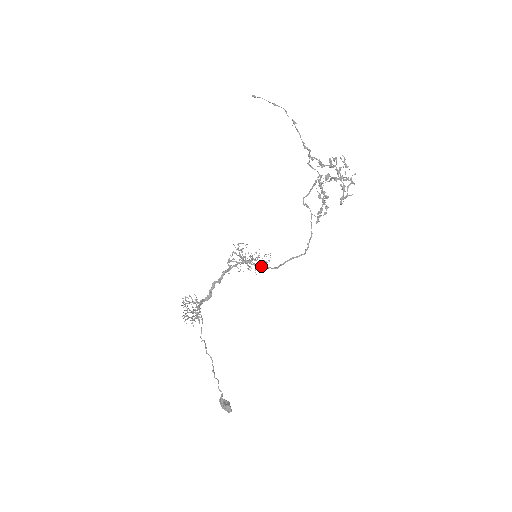
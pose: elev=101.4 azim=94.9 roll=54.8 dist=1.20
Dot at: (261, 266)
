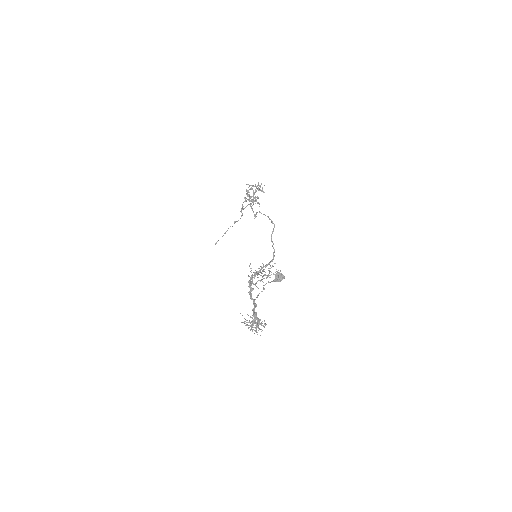
Dot at: (268, 263)
